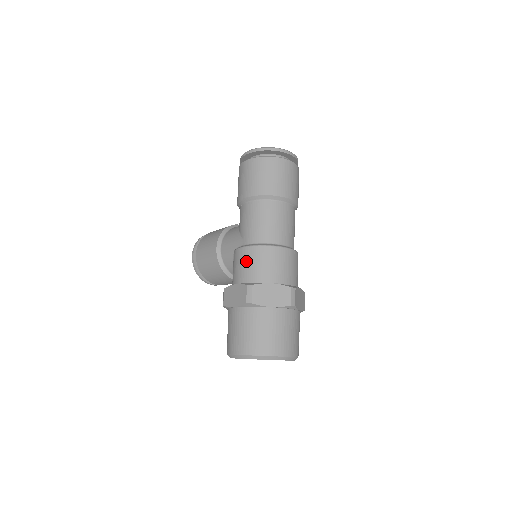
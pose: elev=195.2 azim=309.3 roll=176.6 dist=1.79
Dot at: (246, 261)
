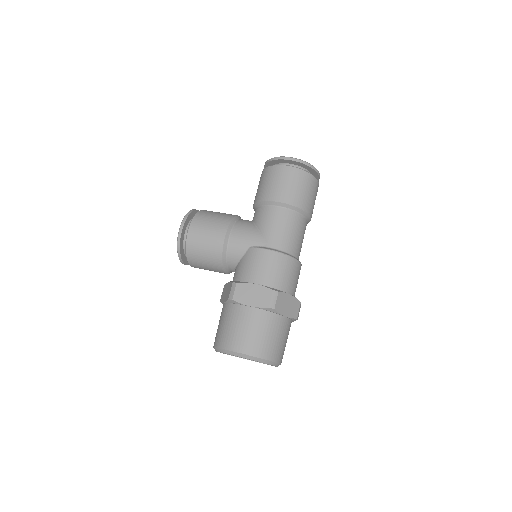
Dot at: (270, 265)
